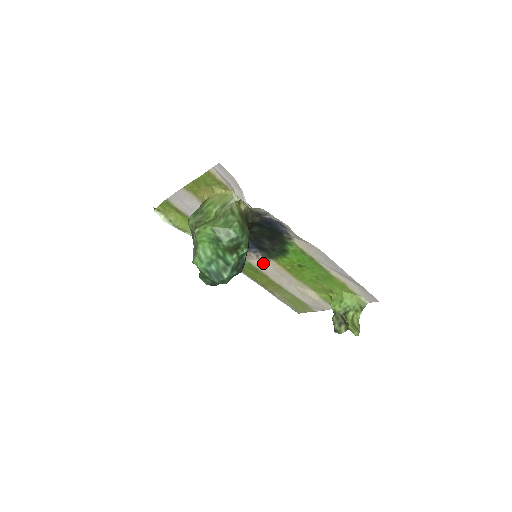
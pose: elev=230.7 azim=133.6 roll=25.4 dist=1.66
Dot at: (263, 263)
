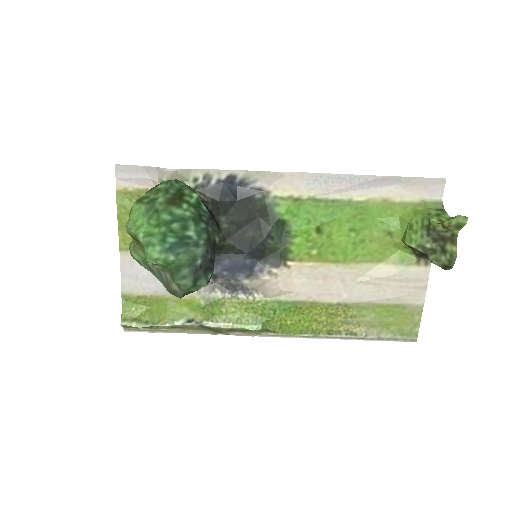
Dot at: (287, 281)
